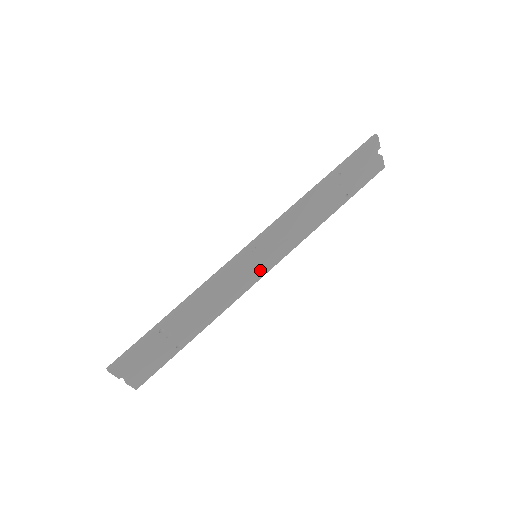
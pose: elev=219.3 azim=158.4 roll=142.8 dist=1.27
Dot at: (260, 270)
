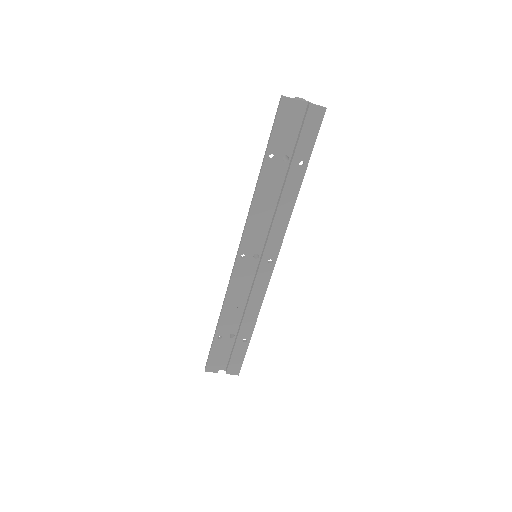
Dot at: (266, 265)
